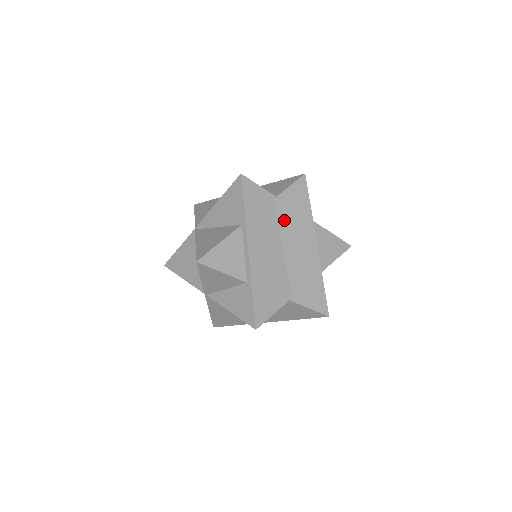
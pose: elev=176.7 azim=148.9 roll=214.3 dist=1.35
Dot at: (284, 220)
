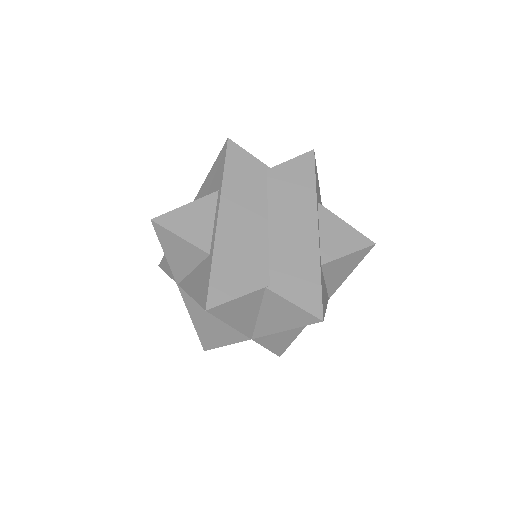
Dot at: (276, 194)
